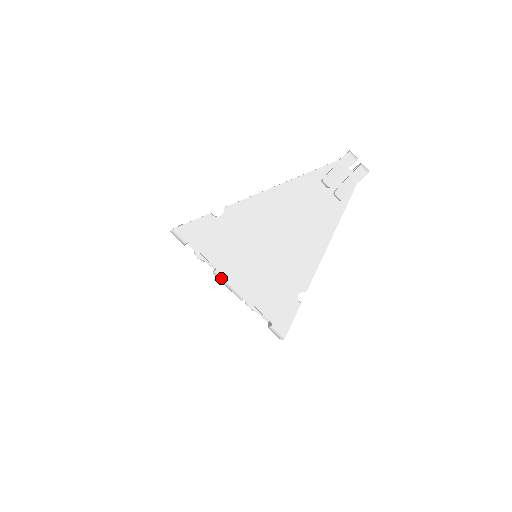
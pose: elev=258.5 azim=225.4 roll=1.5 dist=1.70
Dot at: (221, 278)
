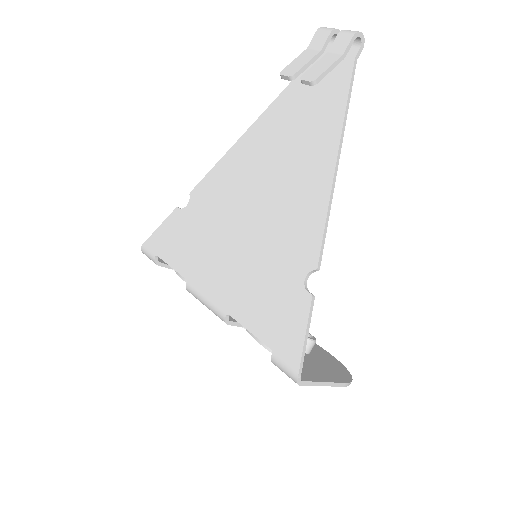
Dot at: (194, 293)
